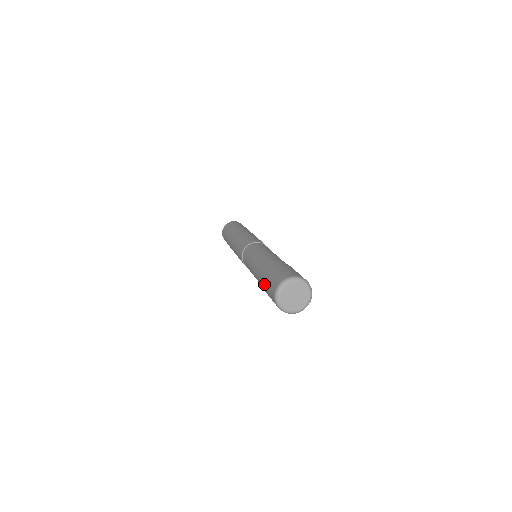
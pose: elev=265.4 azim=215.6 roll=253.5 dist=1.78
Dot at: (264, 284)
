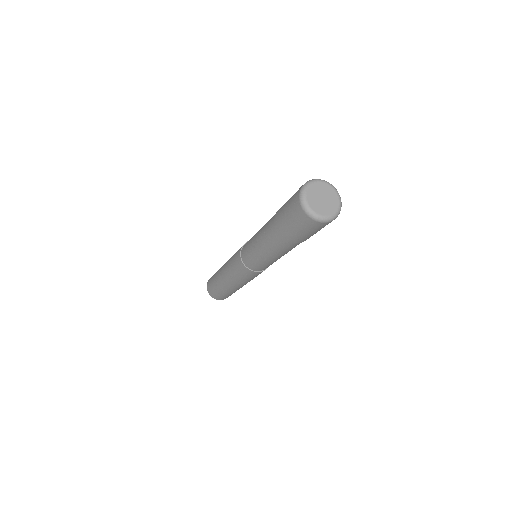
Dot at: (284, 227)
